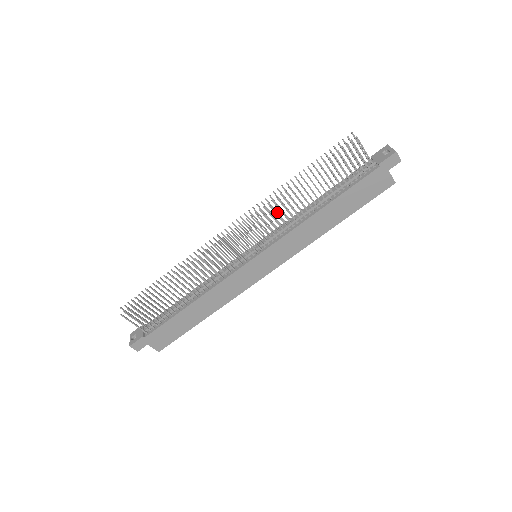
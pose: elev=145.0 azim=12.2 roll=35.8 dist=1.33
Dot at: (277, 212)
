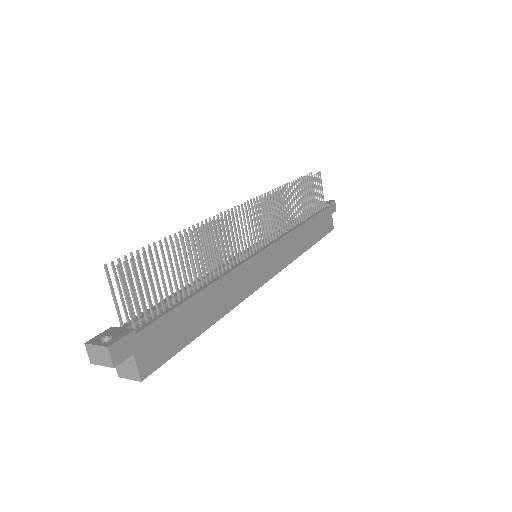
Dot at: (271, 214)
